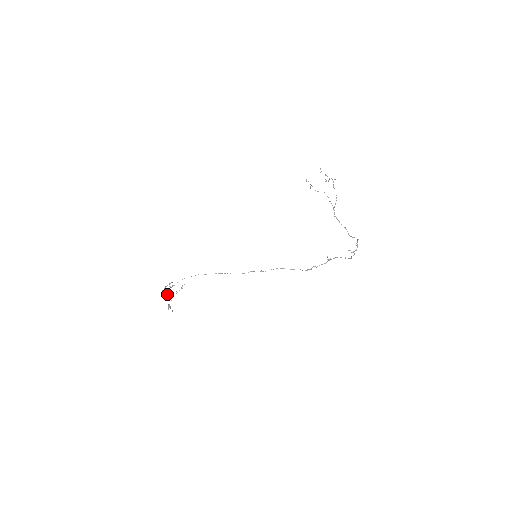
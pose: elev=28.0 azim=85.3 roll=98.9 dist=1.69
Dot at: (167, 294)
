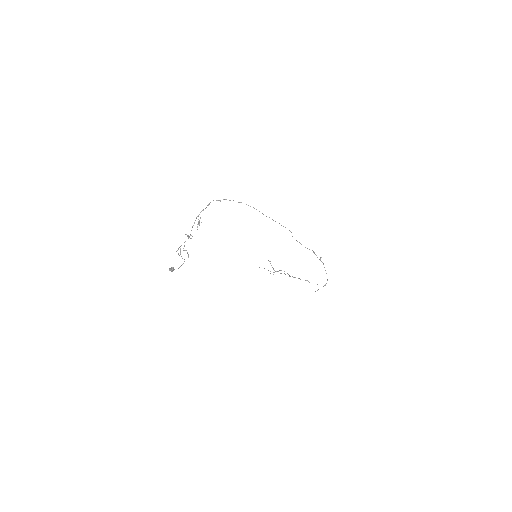
Dot at: (181, 245)
